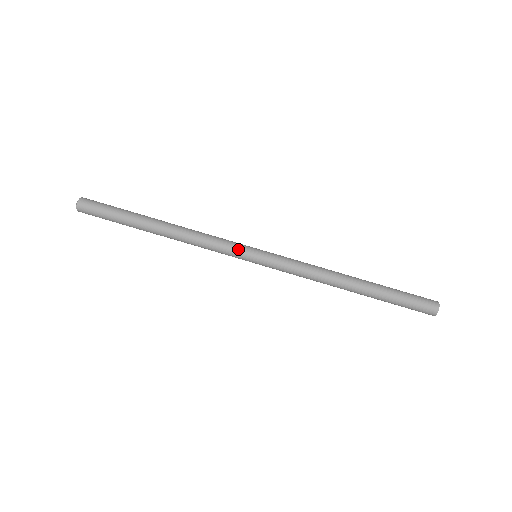
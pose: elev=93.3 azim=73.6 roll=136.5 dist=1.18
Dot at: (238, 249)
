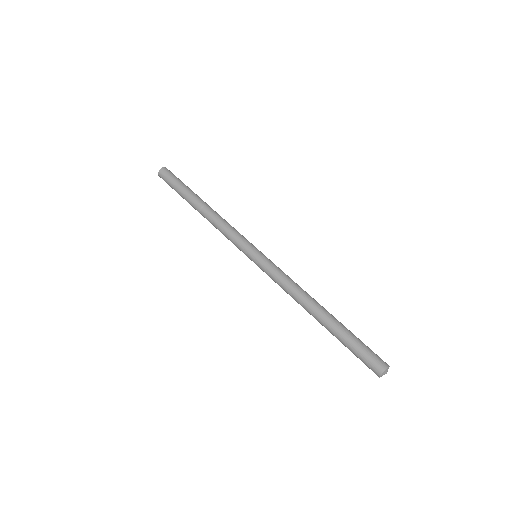
Dot at: (247, 241)
